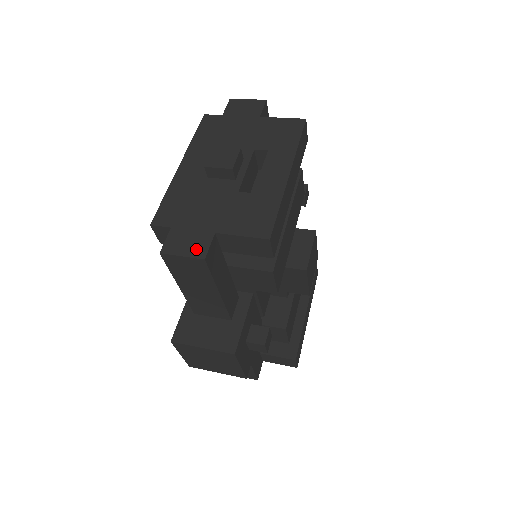
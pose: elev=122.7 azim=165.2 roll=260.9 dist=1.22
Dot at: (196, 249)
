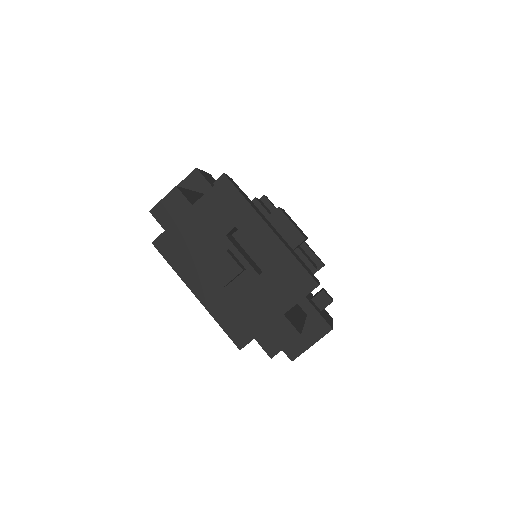
Dot at: (288, 335)
